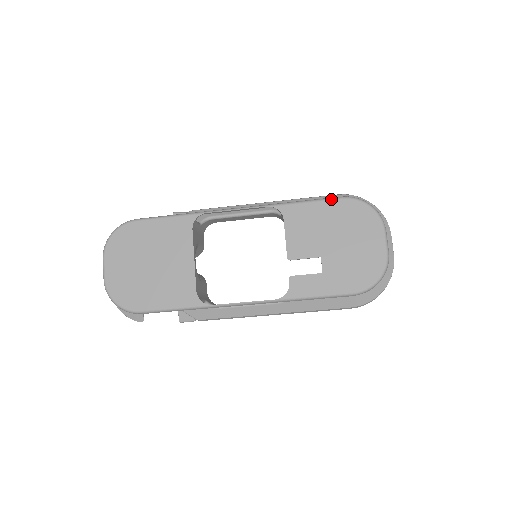
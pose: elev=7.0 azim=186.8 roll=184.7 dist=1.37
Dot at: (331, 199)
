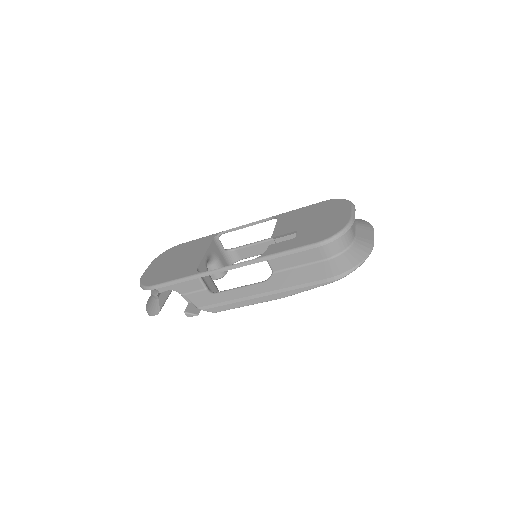
Dot at: occluded
